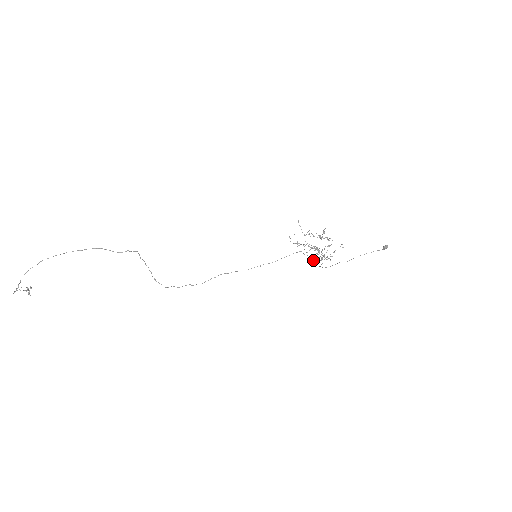
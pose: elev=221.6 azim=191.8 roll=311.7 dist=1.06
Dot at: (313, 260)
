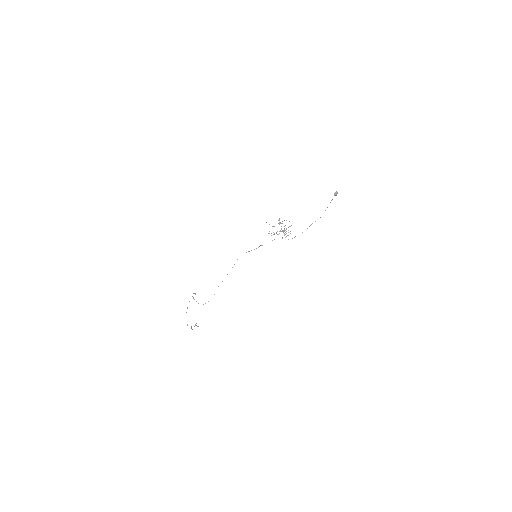
Dot at: occluded
